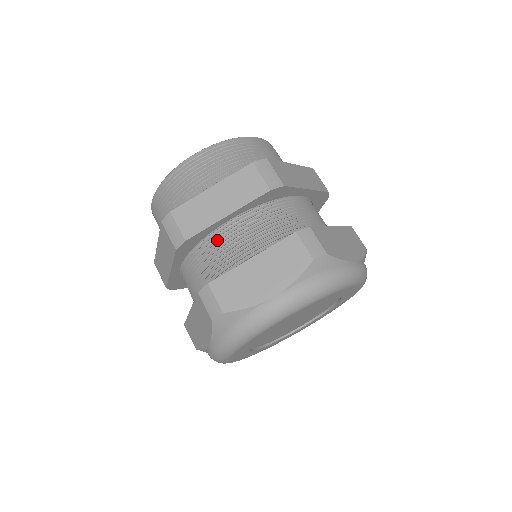
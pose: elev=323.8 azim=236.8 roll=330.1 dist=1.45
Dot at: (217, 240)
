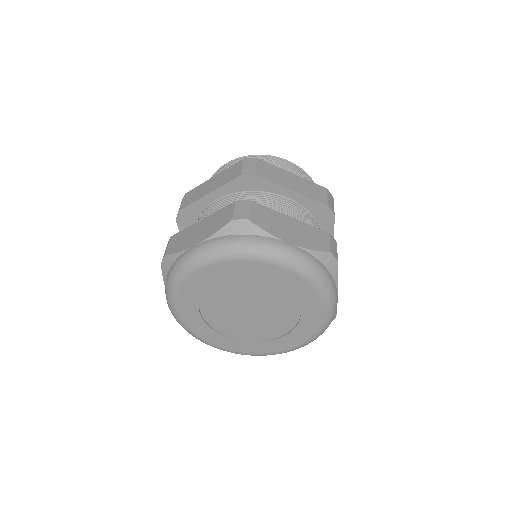
Dot at: (202, 215)
